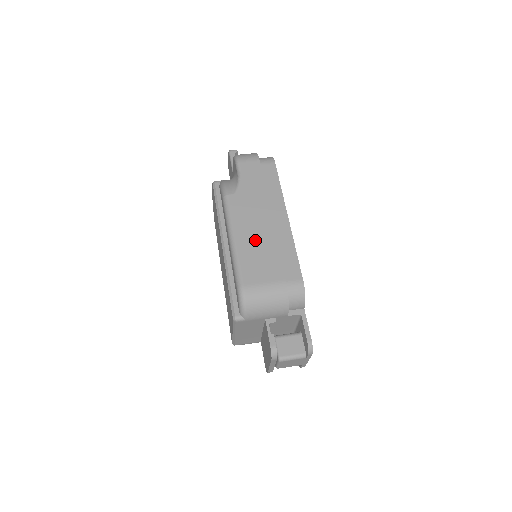
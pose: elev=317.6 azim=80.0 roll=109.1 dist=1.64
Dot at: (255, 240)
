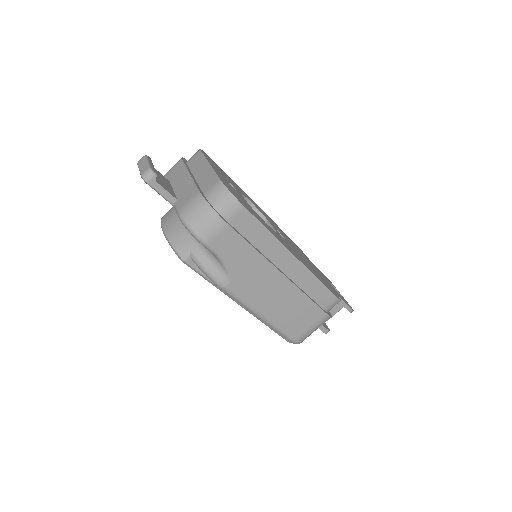
Dot at: (282, 305)
